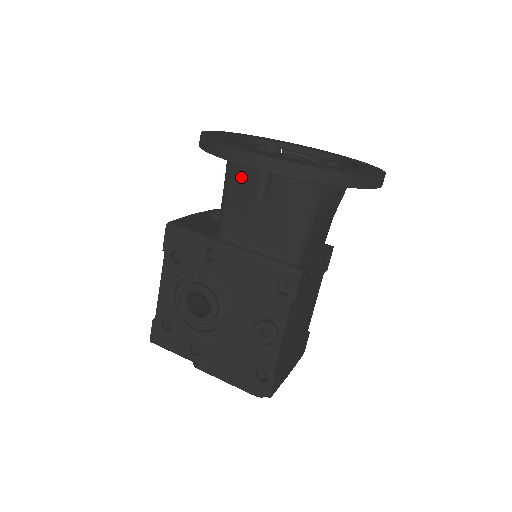
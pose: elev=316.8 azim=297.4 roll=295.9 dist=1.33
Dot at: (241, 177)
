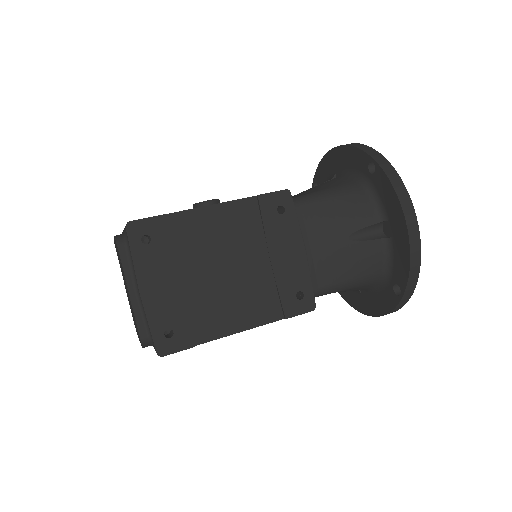
Dot at: occluded
